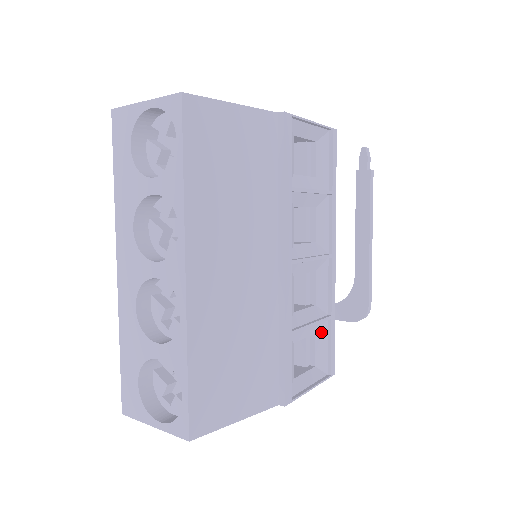
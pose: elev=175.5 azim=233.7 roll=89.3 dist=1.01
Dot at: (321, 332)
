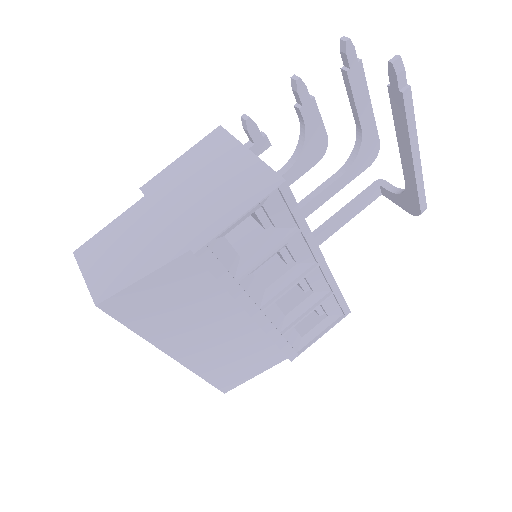
Dot at: (327, 300)
